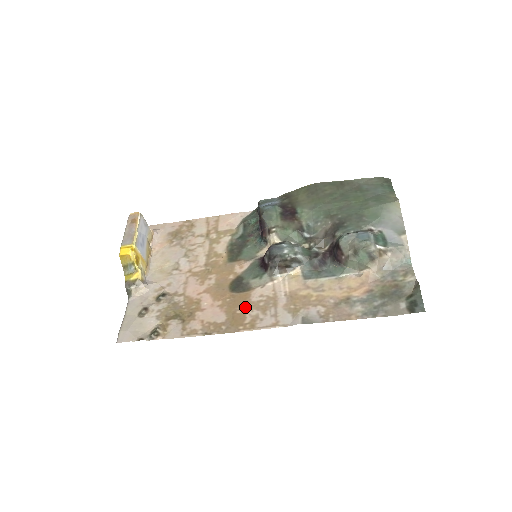
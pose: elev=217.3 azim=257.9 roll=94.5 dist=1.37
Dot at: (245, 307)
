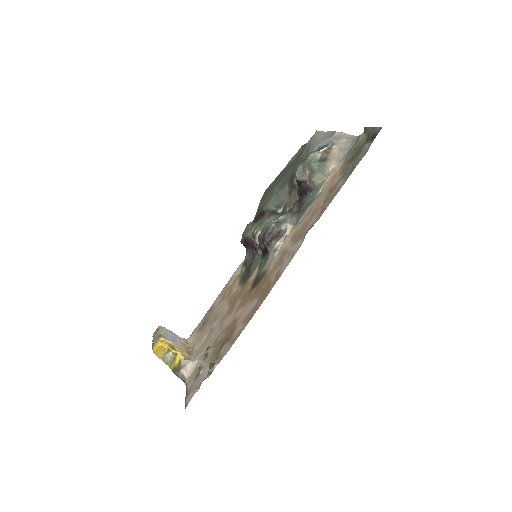
Dot at: (267, 279)
